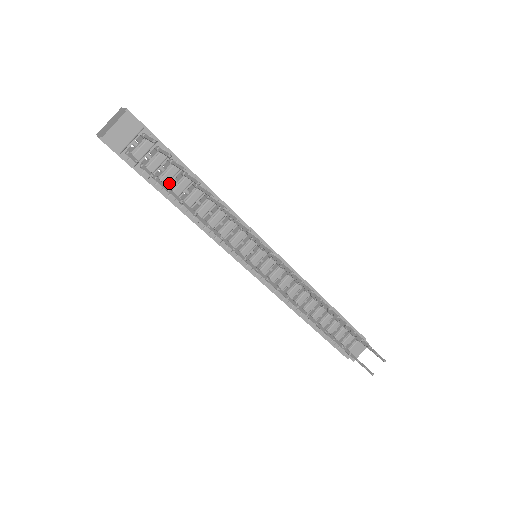
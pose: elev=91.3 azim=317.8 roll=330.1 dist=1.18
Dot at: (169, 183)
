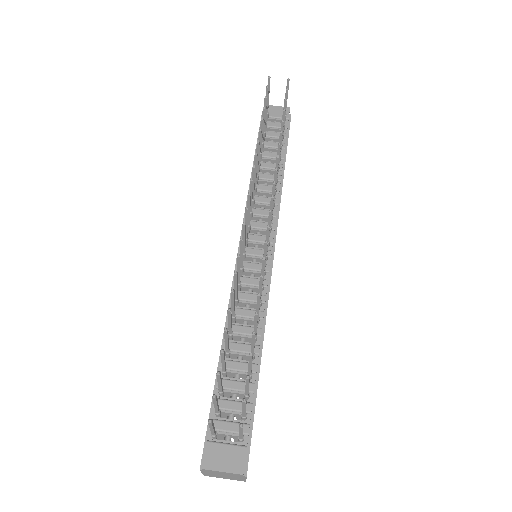
Dot at: (266, 148)
